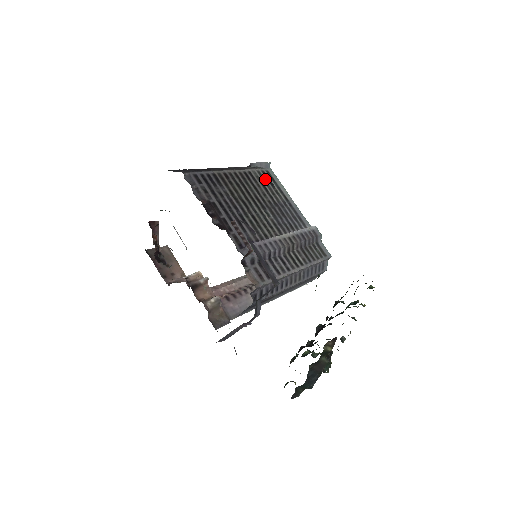
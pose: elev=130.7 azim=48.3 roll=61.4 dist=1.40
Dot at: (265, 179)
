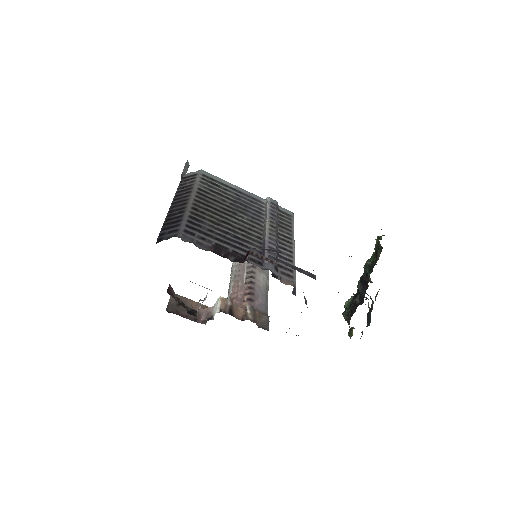
Dot at: (209, 185)
